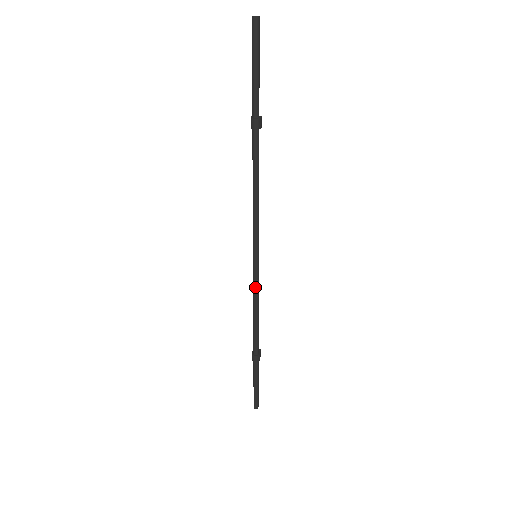
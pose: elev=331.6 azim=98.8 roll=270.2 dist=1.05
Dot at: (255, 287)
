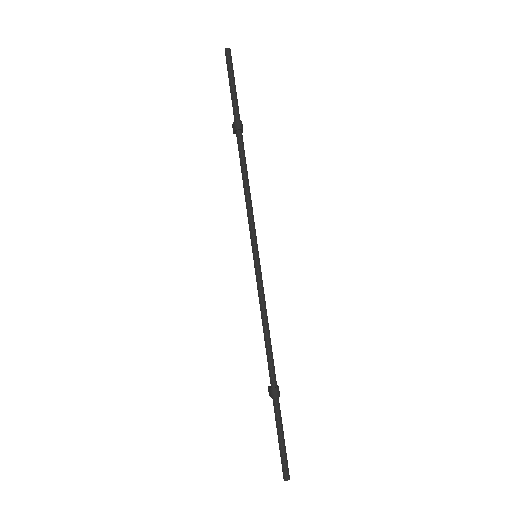
Dot at: (261, 292)
